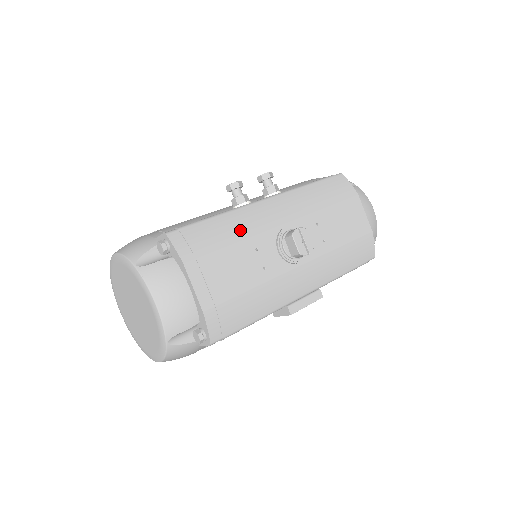
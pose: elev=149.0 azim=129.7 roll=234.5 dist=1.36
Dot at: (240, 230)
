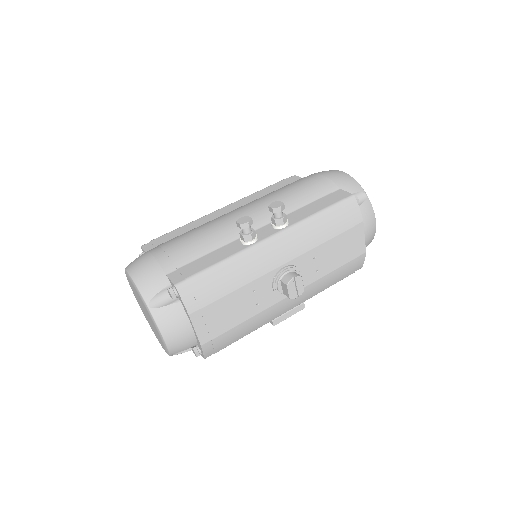
Dot at: (242, 276)
